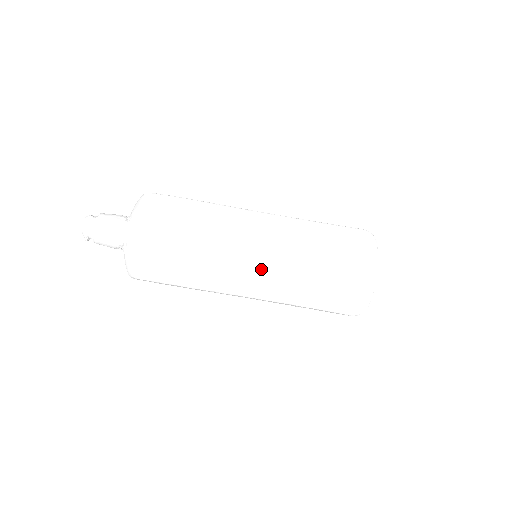
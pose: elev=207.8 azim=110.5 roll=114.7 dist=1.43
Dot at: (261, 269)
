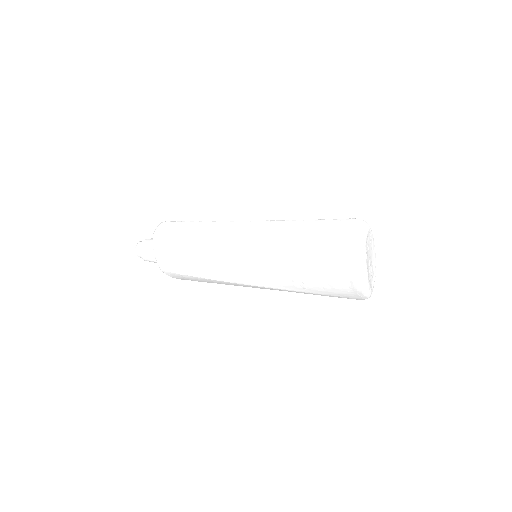
Dot at: (251, 280)
